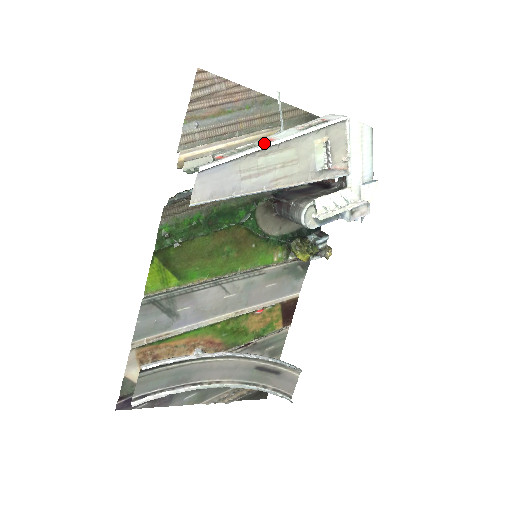
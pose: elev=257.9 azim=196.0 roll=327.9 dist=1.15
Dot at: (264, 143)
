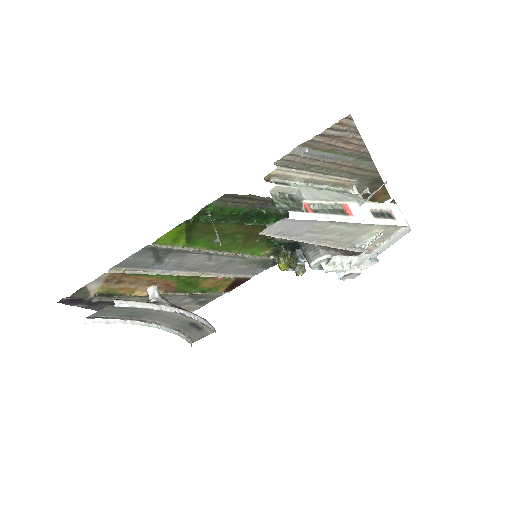
Dot at: (345, 215)
